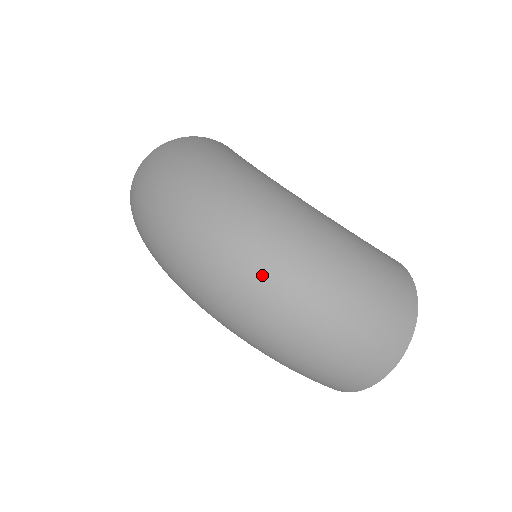
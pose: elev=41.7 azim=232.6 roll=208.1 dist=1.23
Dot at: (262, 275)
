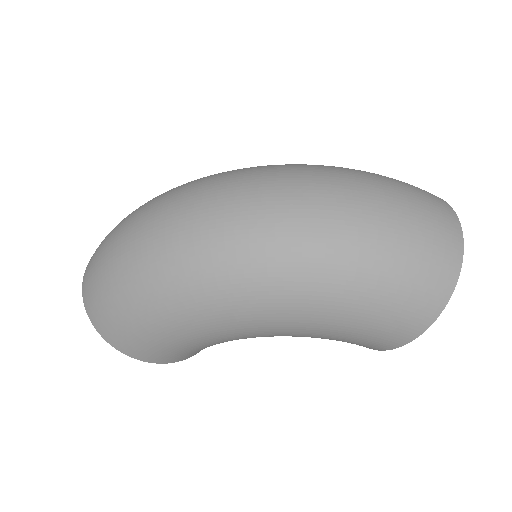
Dot at: (278, 183)
